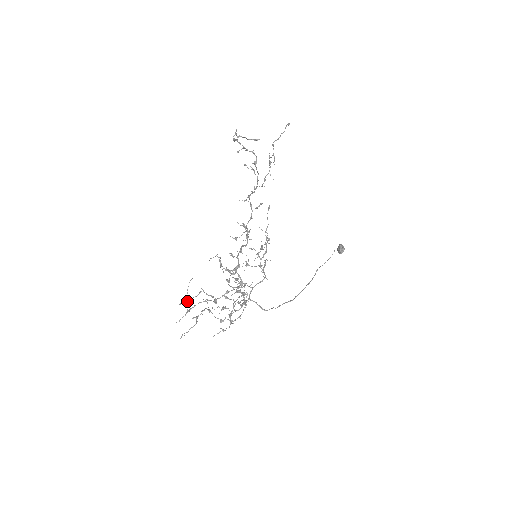
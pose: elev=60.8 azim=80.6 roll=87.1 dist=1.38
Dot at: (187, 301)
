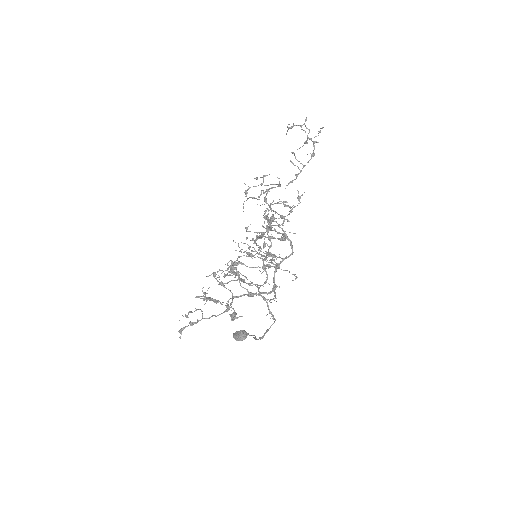
Dot at: (273, 218)
